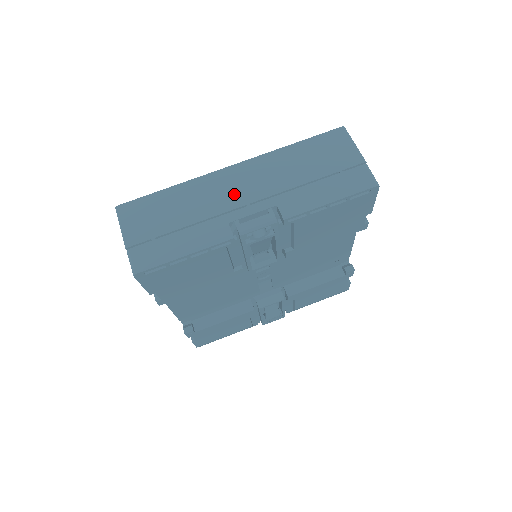
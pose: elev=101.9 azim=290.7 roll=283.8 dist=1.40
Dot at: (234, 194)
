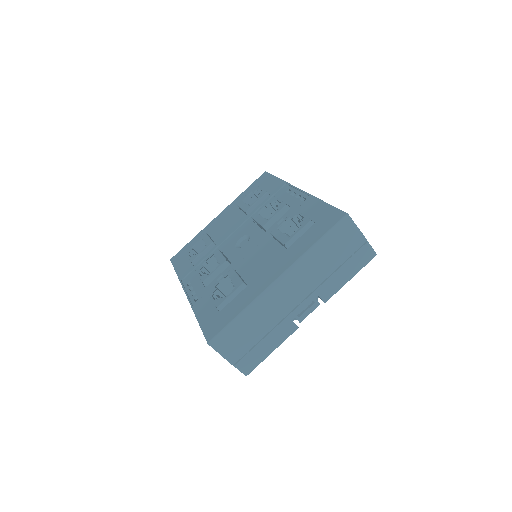
Dot at: (288, 300)
